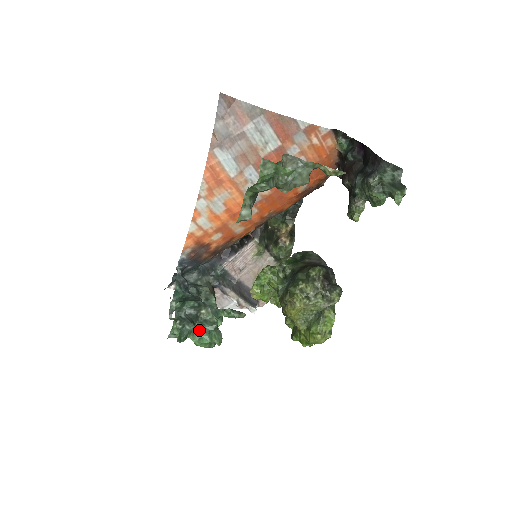
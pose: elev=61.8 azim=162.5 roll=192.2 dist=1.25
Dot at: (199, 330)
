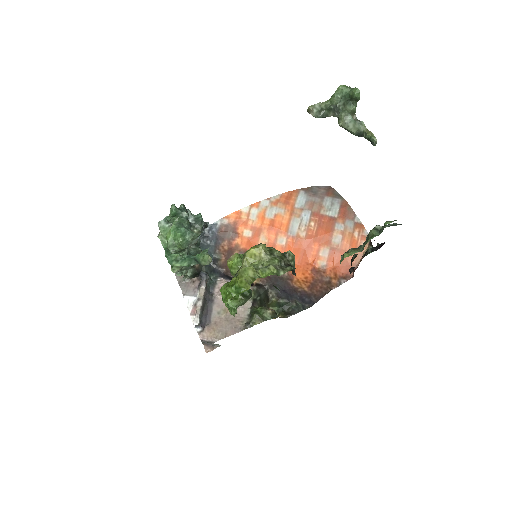
Dot at: (183, 226)
